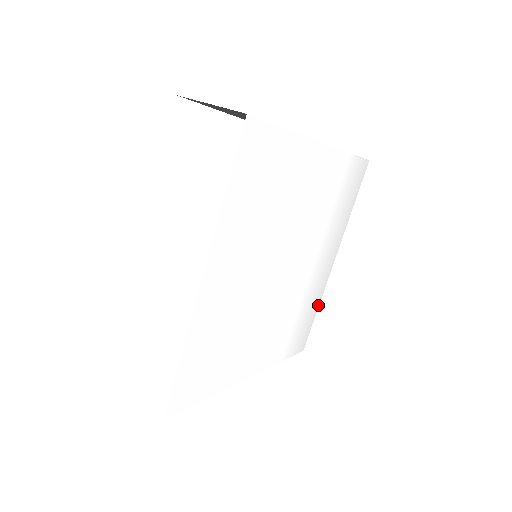
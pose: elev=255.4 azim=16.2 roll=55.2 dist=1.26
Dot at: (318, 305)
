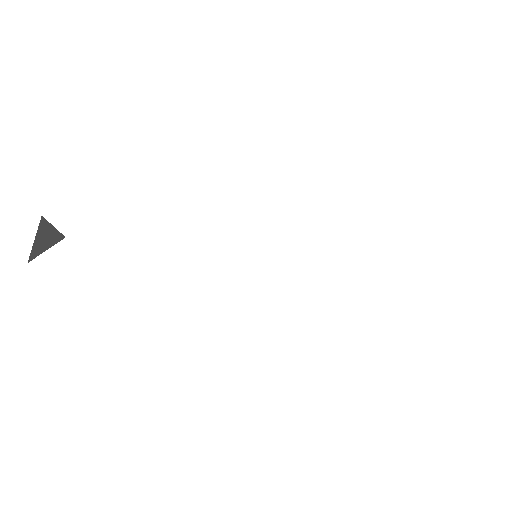
Dot at: (416, 246)
